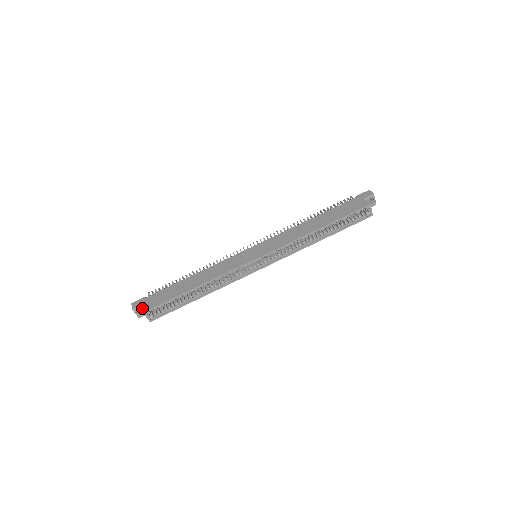
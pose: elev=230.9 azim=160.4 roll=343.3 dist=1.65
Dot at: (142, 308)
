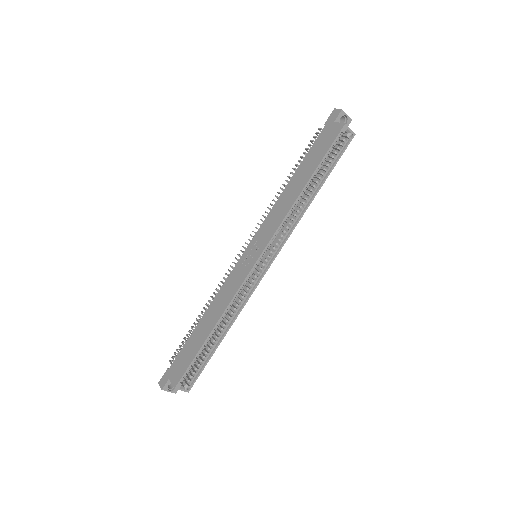
Dot at: occluded
